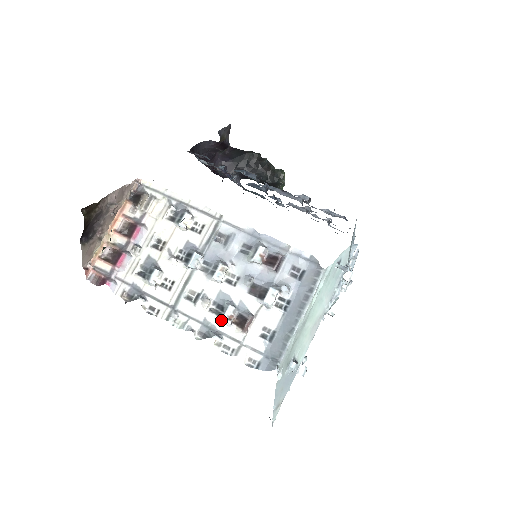
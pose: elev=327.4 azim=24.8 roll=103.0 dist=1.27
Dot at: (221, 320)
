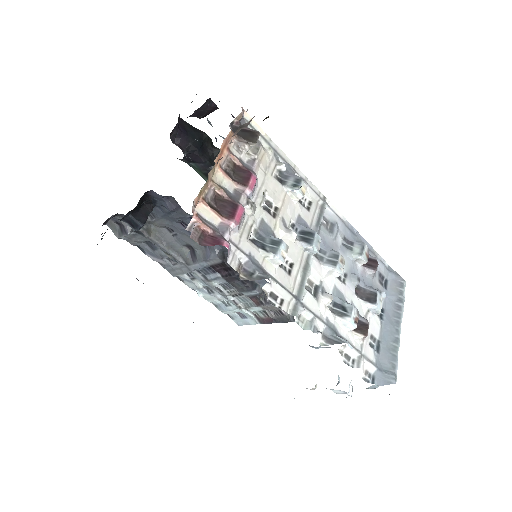
Dot at: (343, 322)
